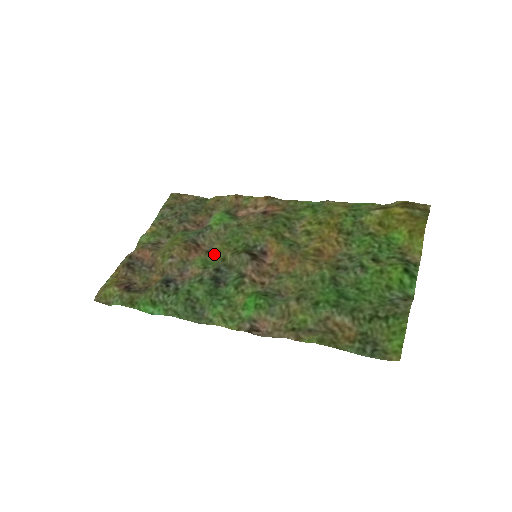
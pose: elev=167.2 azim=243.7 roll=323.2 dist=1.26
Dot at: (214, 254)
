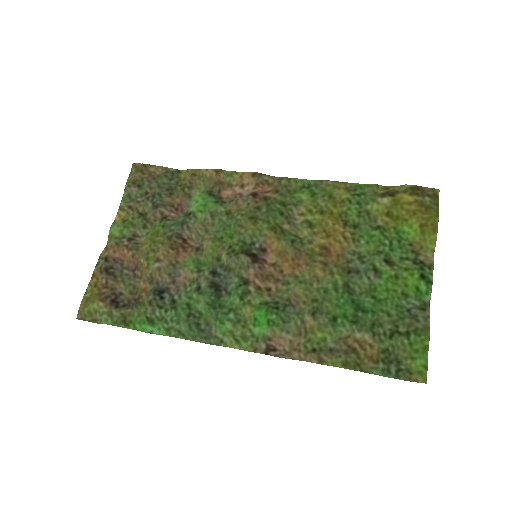
Dot at: (206, 253)
